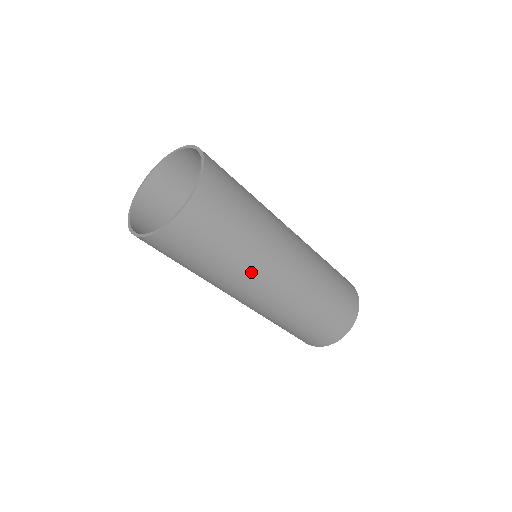
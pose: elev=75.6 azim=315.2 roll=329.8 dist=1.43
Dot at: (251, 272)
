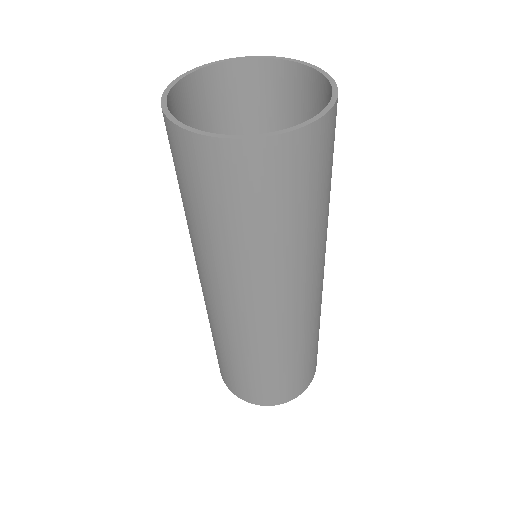
Dot at: (285, 272)
